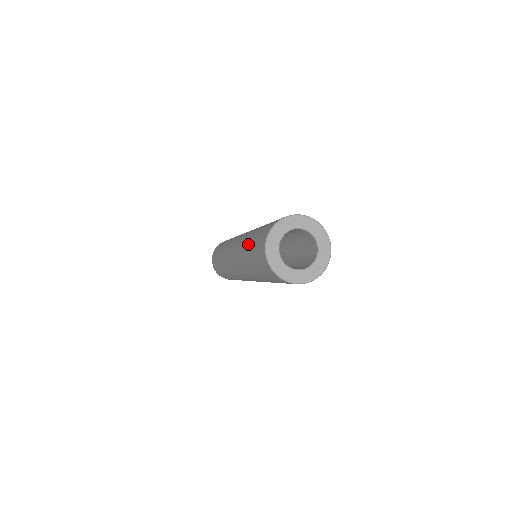
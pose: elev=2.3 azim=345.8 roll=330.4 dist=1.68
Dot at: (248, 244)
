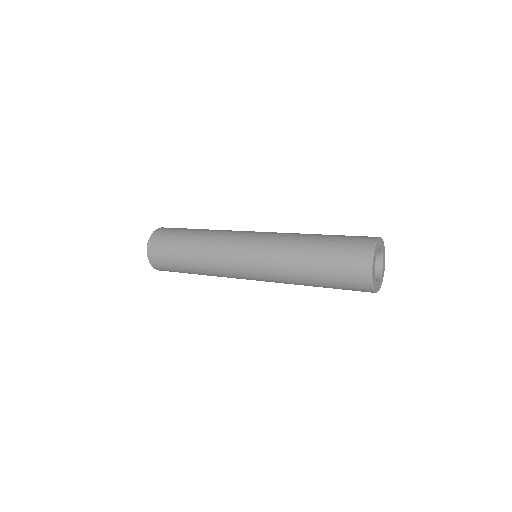
Dot at: (312, 275)
